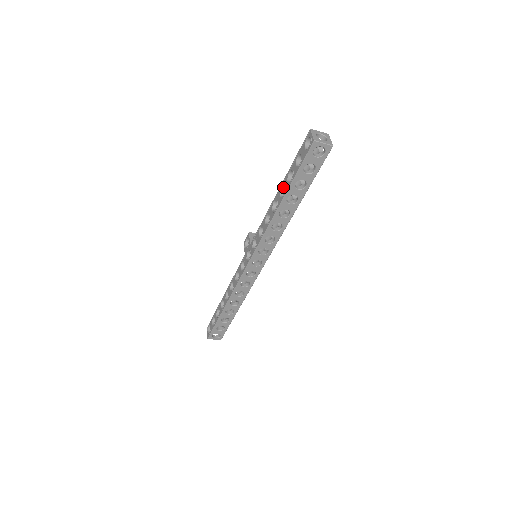
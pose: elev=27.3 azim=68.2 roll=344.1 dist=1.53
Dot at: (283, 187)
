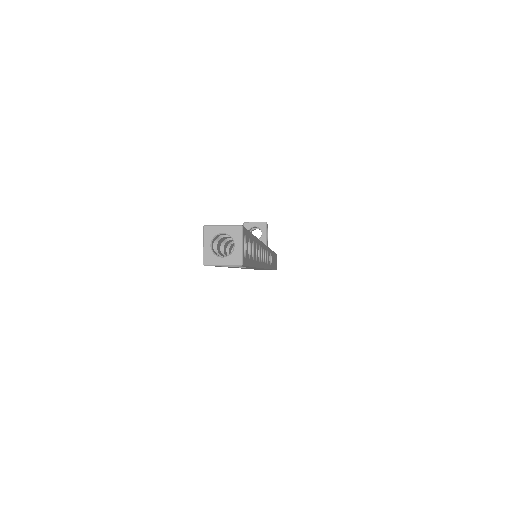
Dot at: occluded
